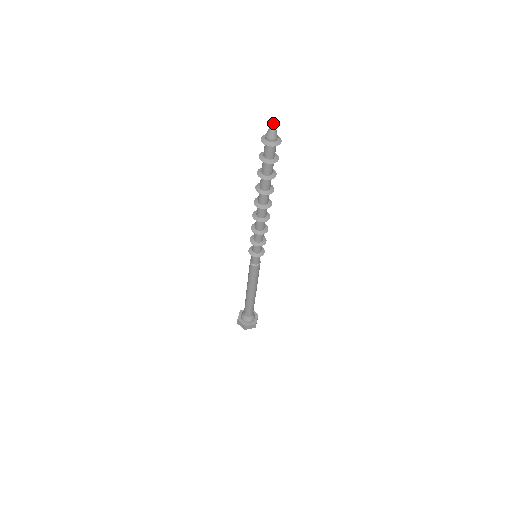
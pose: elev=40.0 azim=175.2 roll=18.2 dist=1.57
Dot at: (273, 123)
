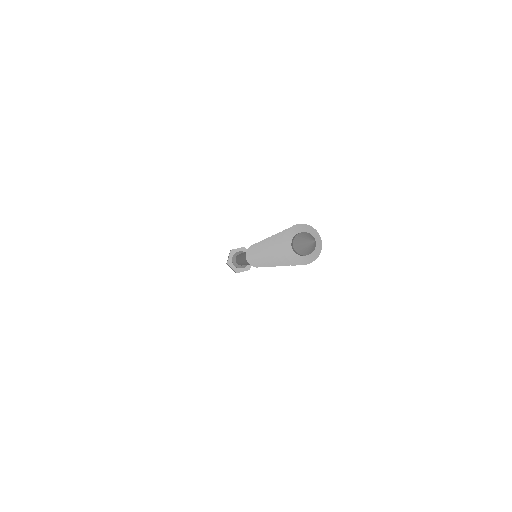
Dot at: (311, 245)
